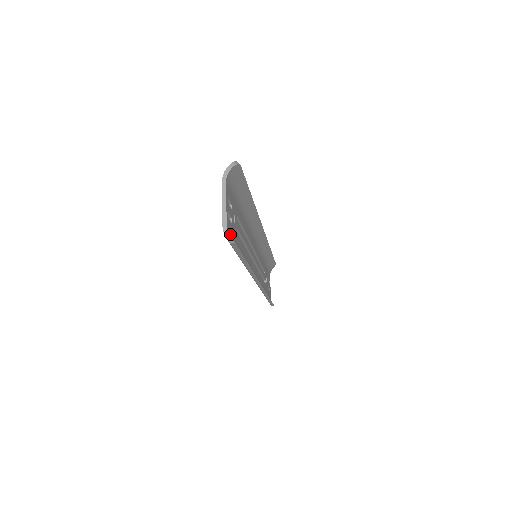
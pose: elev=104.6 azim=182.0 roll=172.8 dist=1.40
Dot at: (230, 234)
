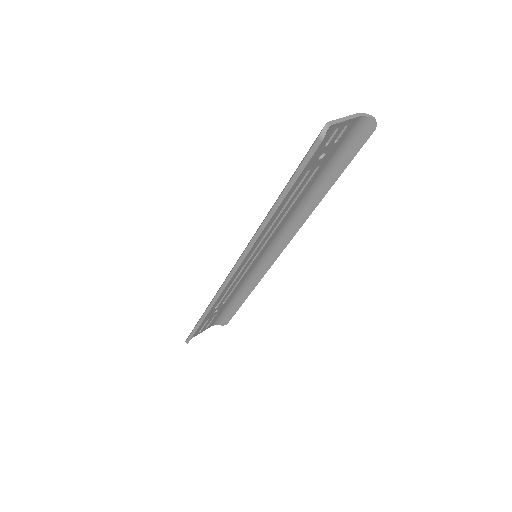
Dot at: occluded
